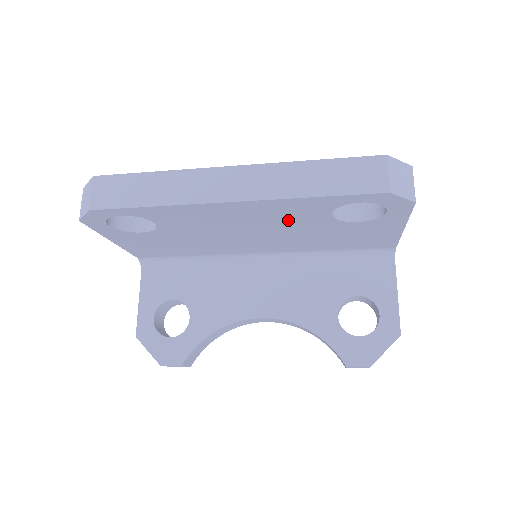
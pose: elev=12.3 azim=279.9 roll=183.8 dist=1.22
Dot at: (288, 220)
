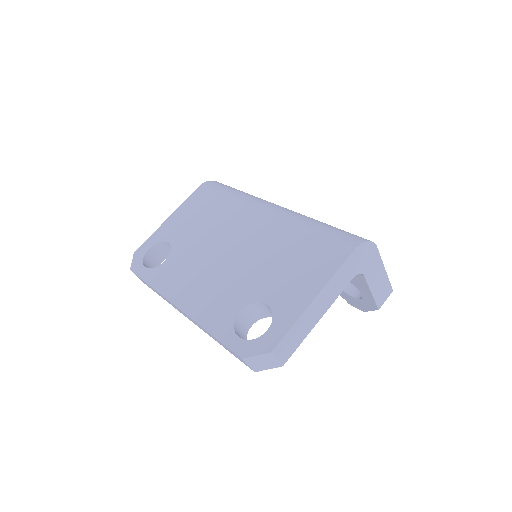
Dot at: occluded
